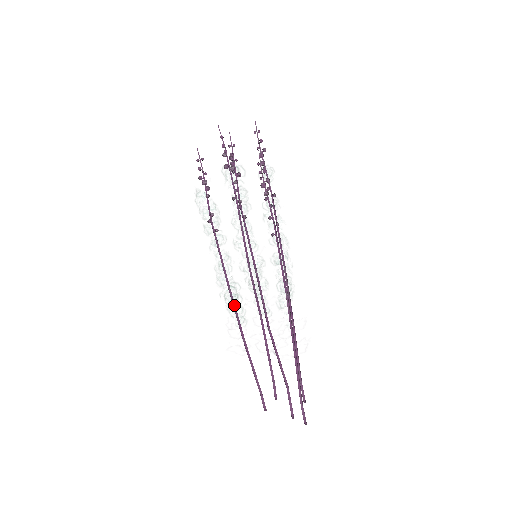
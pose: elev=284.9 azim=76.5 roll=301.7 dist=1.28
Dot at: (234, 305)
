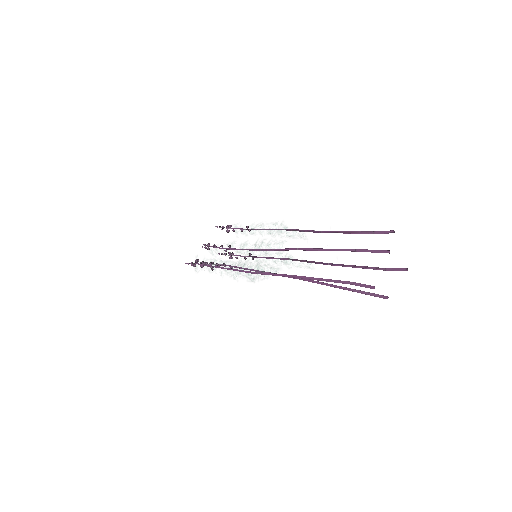
Dot at: (260, 267)
